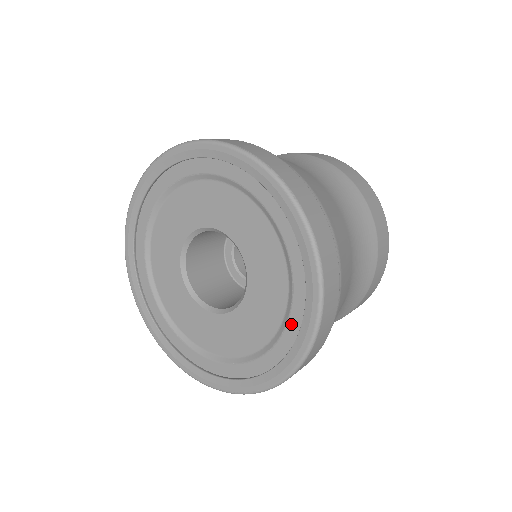
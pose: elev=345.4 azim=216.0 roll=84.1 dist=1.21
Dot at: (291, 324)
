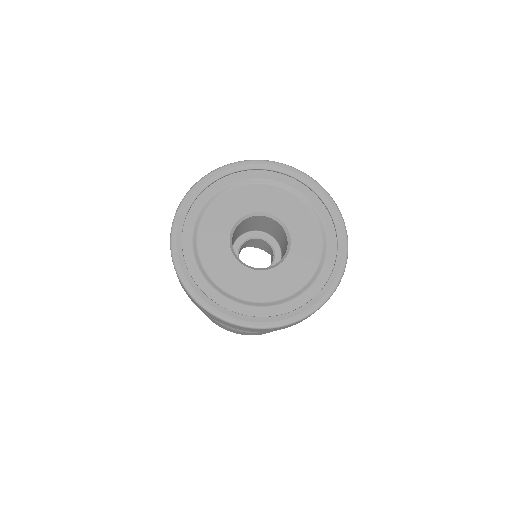
Dot at: (297, 300)
